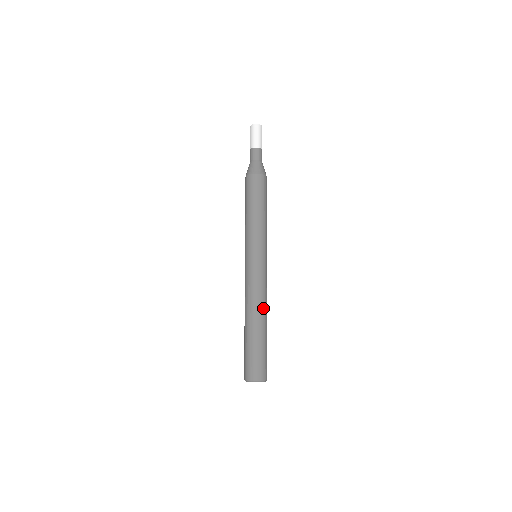
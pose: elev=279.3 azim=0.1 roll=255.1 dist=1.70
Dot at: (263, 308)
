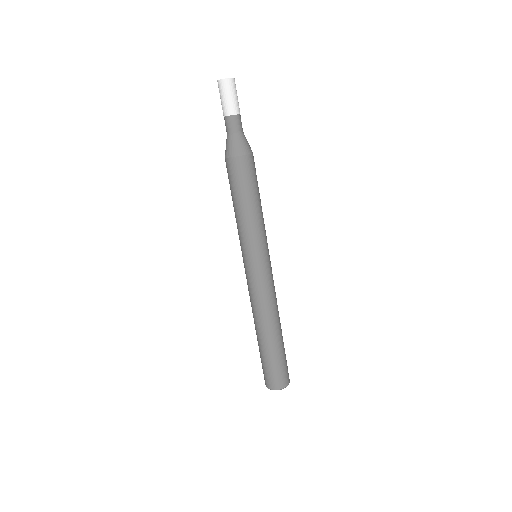
Dot at: (263, 319)
